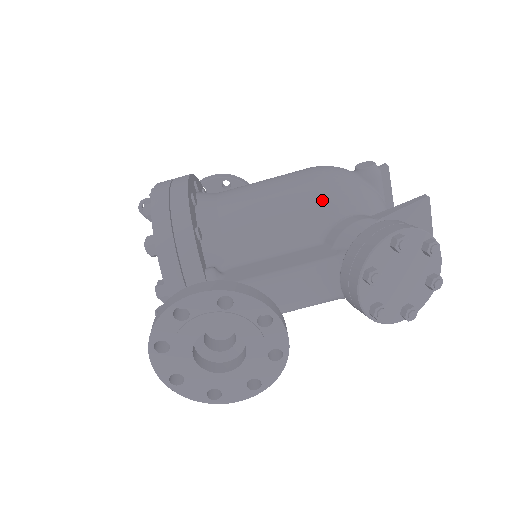
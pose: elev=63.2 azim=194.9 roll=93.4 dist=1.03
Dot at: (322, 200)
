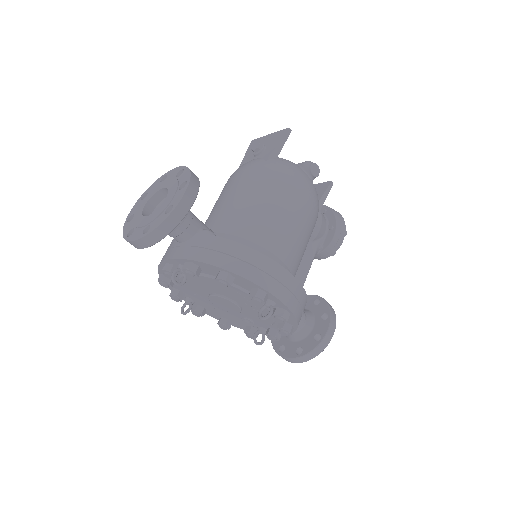
Dot at: occluded
